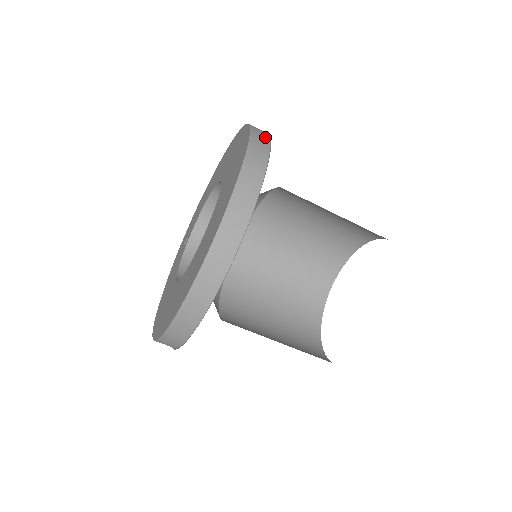
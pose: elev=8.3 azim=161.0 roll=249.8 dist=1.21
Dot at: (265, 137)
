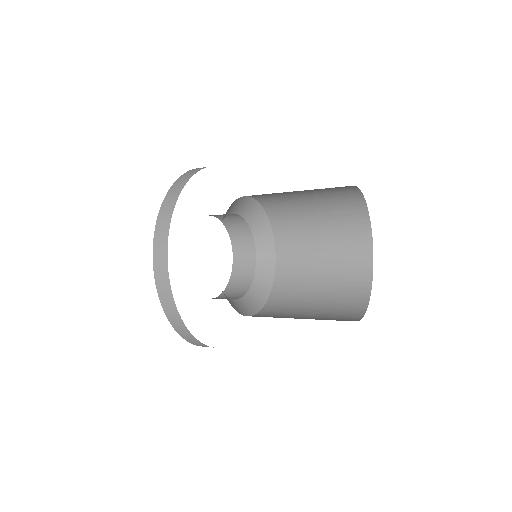
Dot at: (186, 179)
